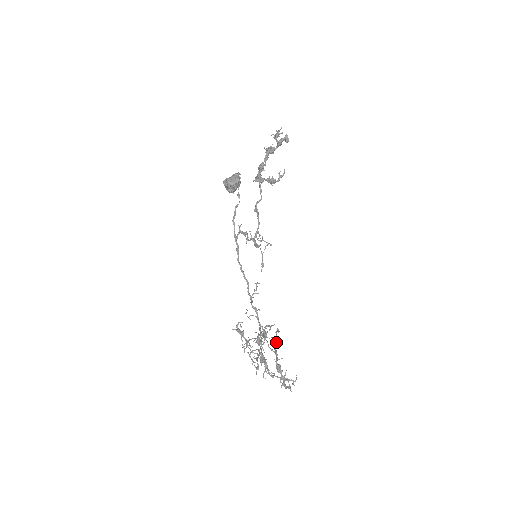
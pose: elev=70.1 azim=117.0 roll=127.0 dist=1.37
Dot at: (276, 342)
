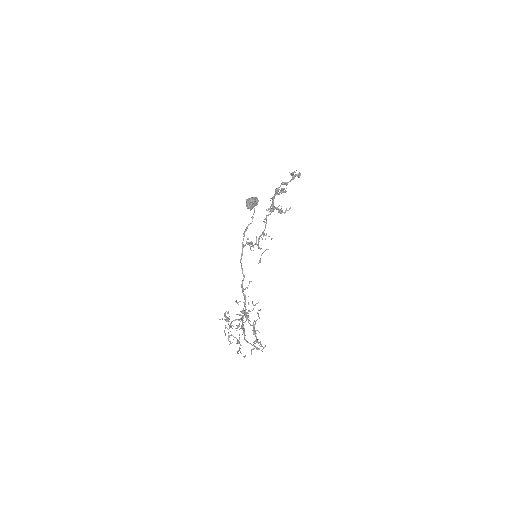
Dot at: occluded
